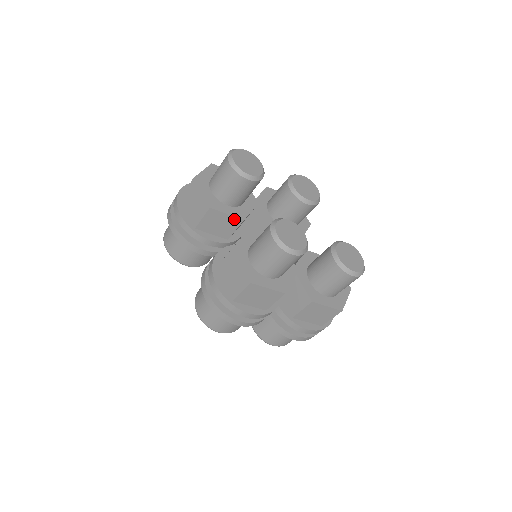
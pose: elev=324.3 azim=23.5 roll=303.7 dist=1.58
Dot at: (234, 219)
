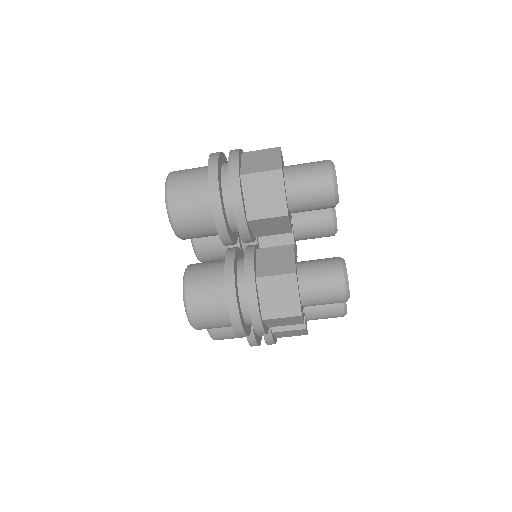
Dot at: (287, 229)
